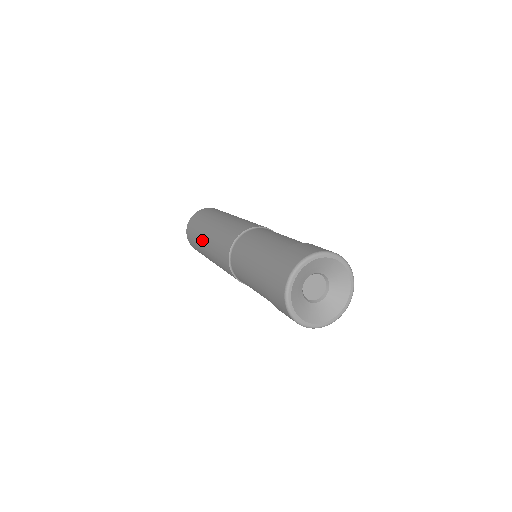
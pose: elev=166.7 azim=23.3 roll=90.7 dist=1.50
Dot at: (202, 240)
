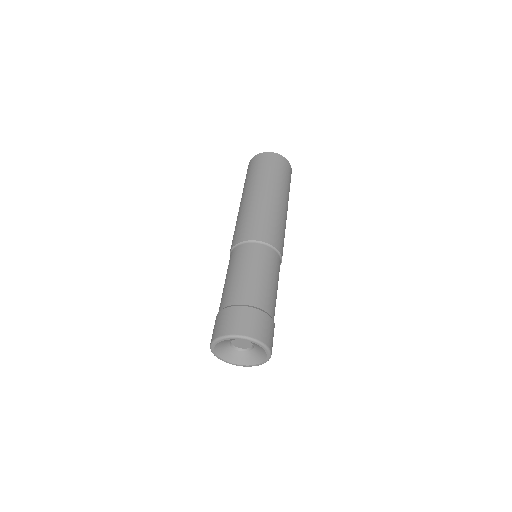
Dot at: (254, 188)
